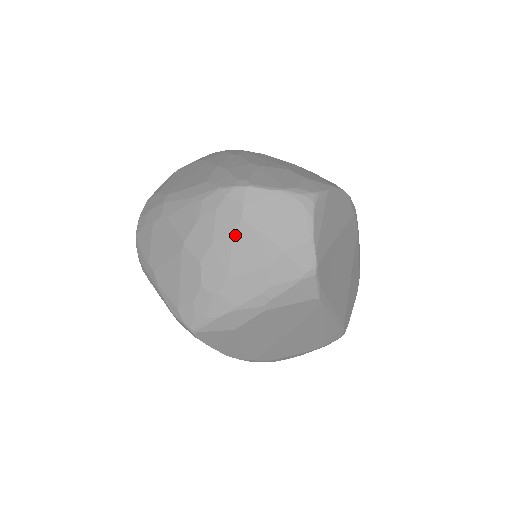
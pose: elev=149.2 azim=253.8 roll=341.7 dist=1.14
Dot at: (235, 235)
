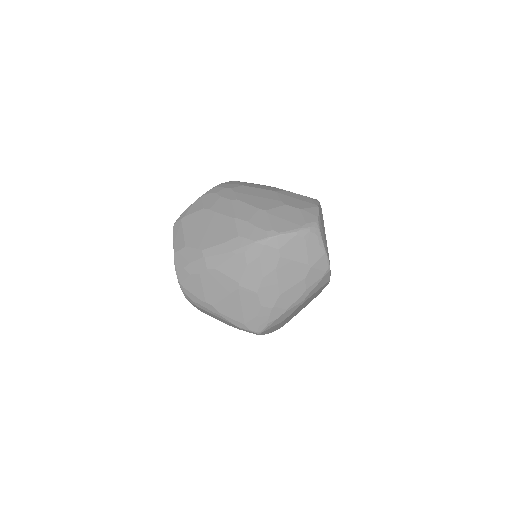
Dot at: (278, 269)
